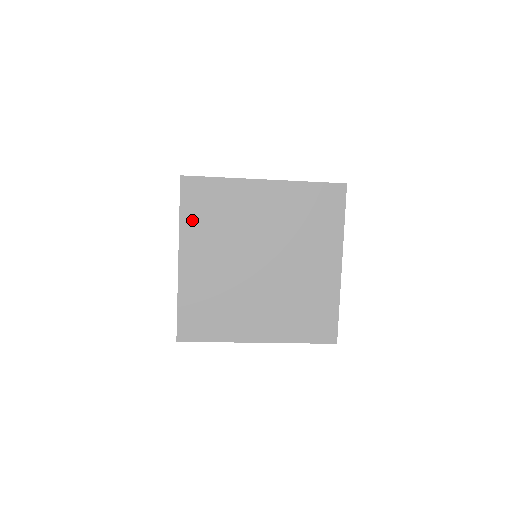
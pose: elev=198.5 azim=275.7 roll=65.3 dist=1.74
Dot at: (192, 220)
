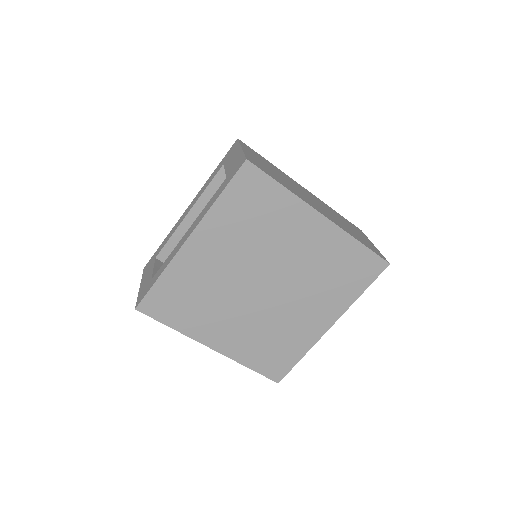
Dot at: (227, 210)
